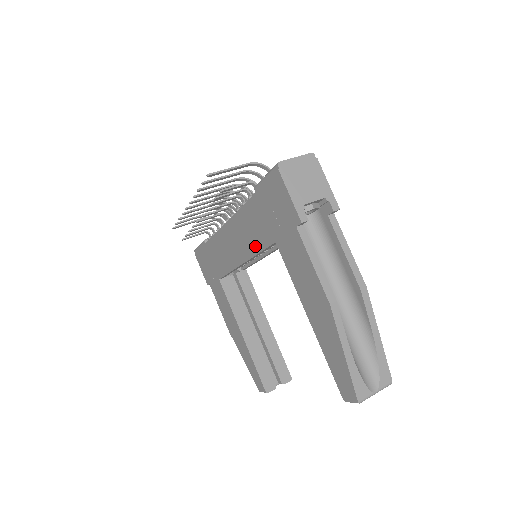
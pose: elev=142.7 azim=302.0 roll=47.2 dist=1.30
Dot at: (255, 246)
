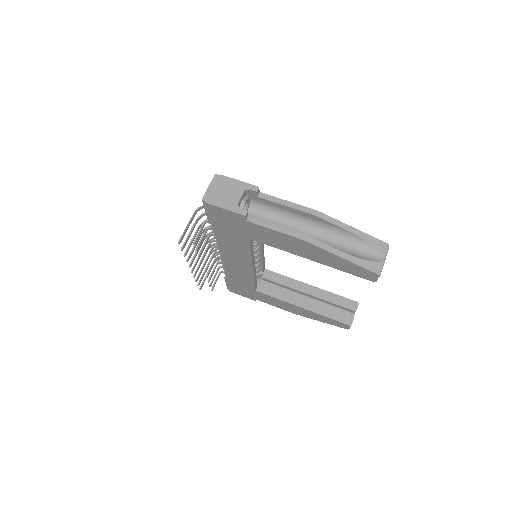
Dot at: (245, 252)
